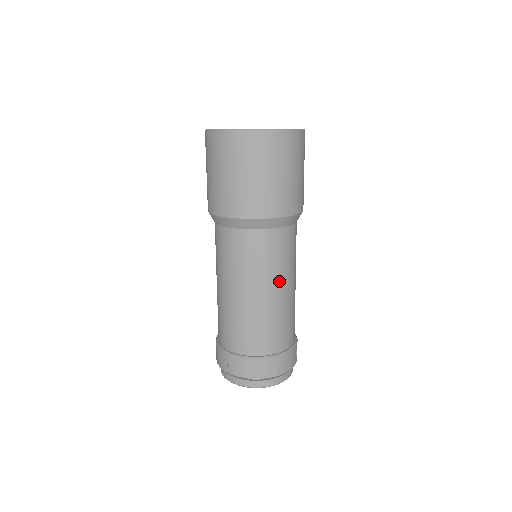
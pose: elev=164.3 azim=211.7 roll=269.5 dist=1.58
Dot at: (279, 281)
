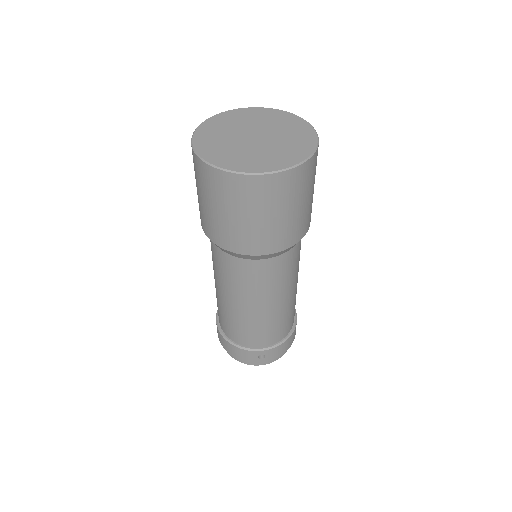
Dot at: (298, 270)
